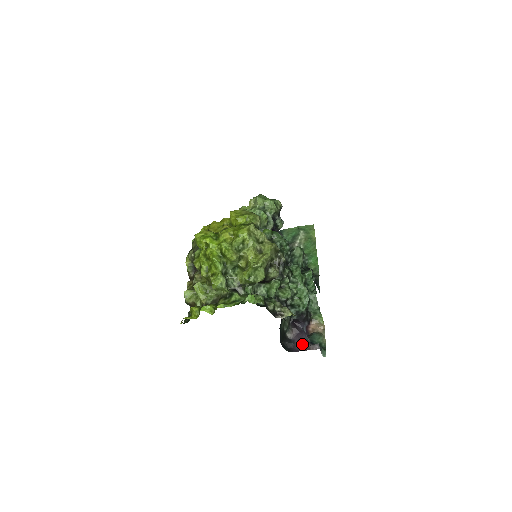
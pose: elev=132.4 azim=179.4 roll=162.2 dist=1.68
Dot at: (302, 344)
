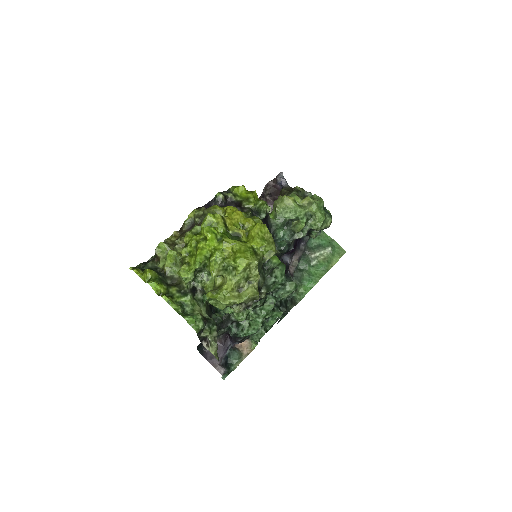
Dot at: occluded
